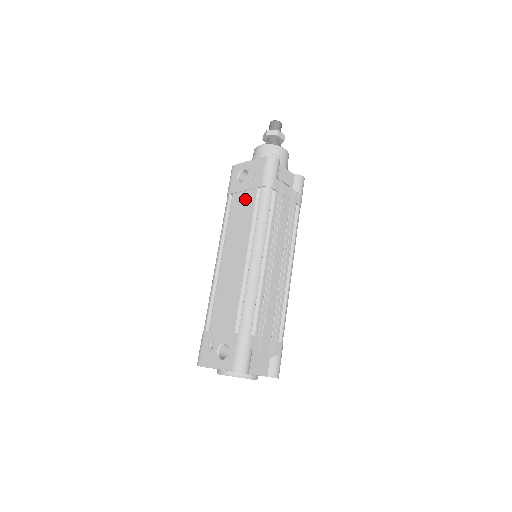
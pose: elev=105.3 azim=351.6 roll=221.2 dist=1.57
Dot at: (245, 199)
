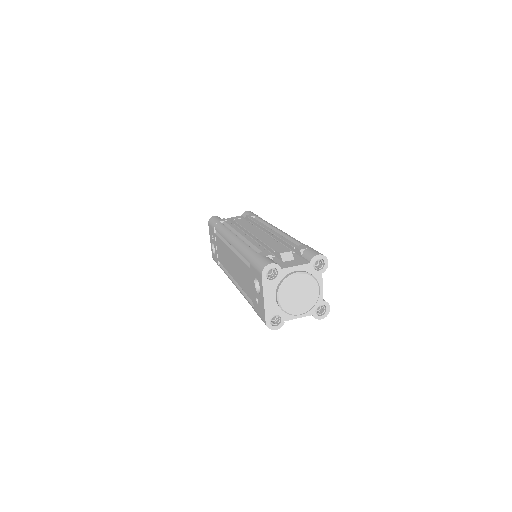
Dot at: (218, 247)
